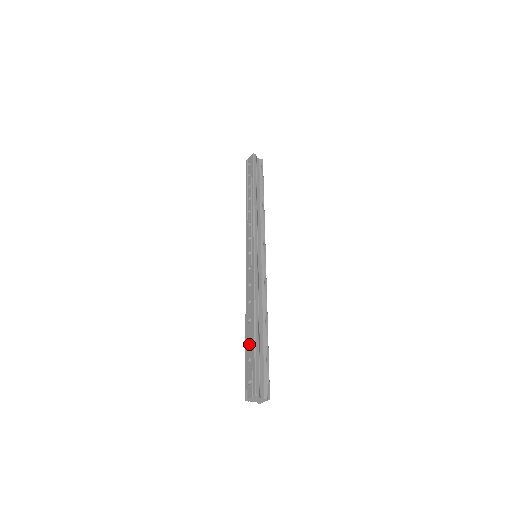
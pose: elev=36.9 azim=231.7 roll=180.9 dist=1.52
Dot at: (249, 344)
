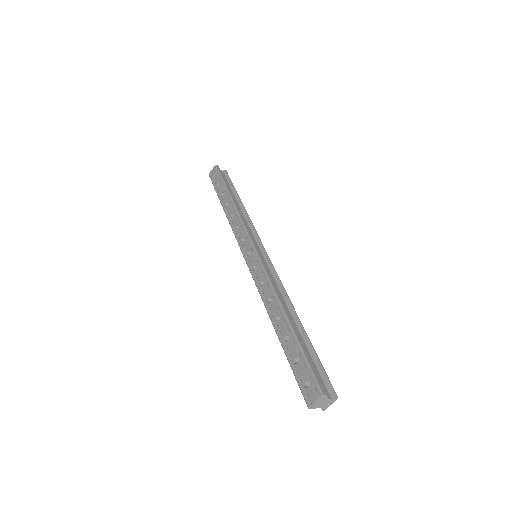
Dot at: (288, 343)
